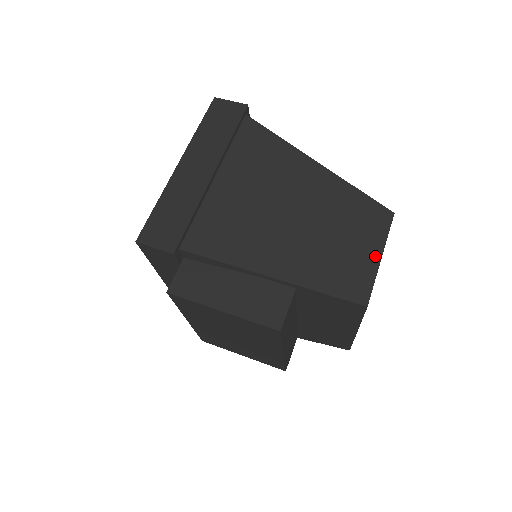
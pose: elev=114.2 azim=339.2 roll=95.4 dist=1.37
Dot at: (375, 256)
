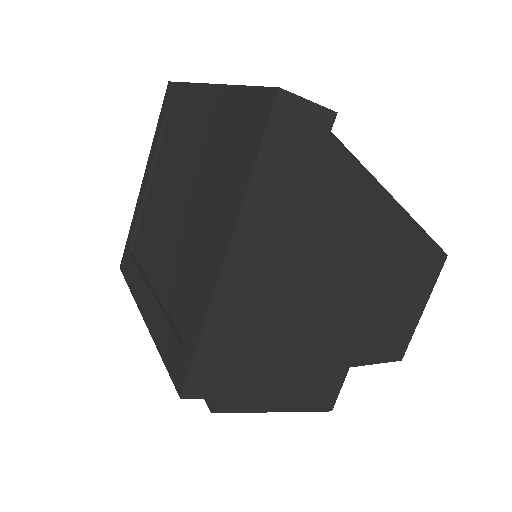
Dot at: (420, 310)
